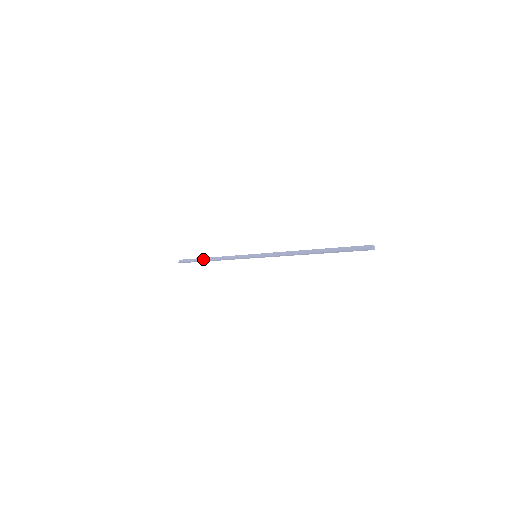
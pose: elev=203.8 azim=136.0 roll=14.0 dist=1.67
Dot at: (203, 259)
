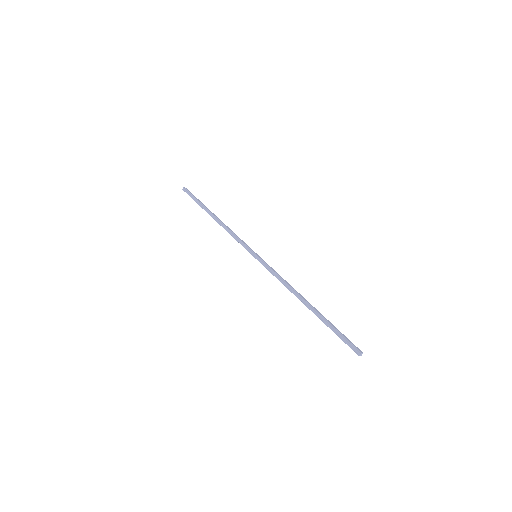
Dot at: (207, 210)
